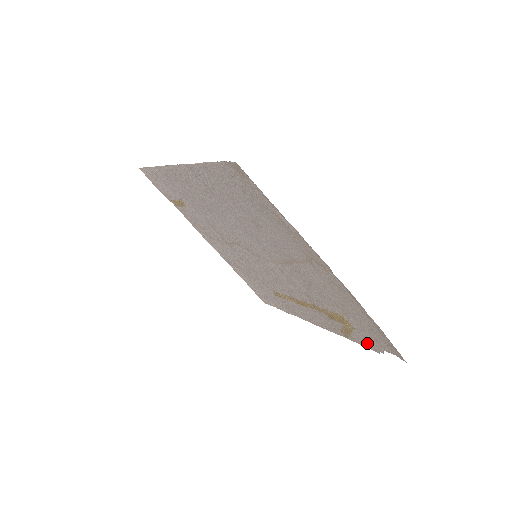
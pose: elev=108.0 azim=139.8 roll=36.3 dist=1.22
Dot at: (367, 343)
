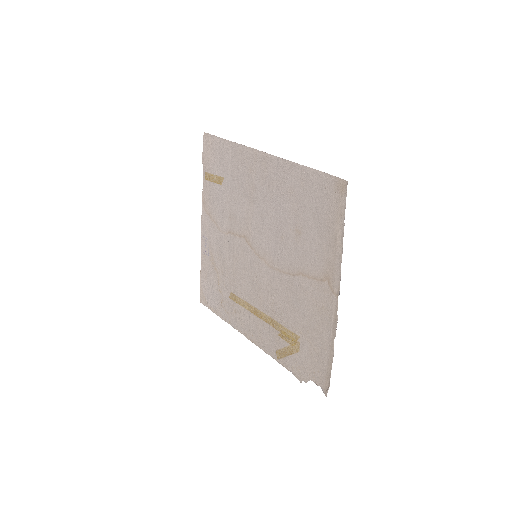
Dot at: (298, 369)
